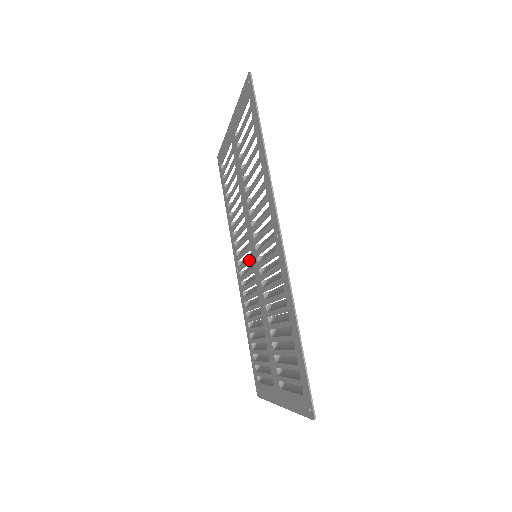
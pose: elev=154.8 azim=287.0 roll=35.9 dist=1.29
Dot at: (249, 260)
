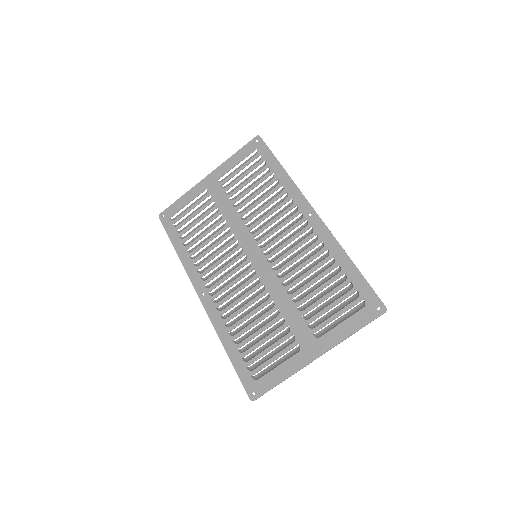
Dot at: (242, 265)
